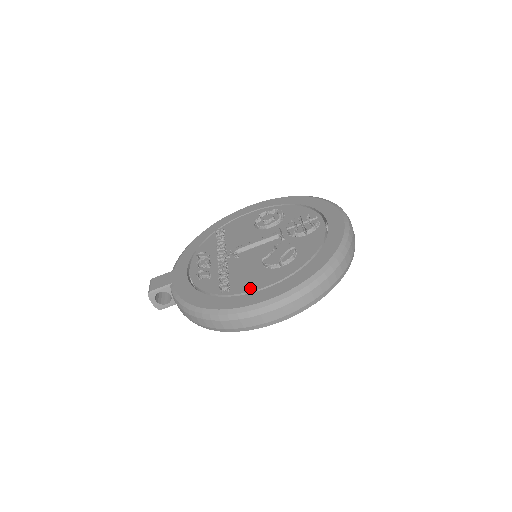
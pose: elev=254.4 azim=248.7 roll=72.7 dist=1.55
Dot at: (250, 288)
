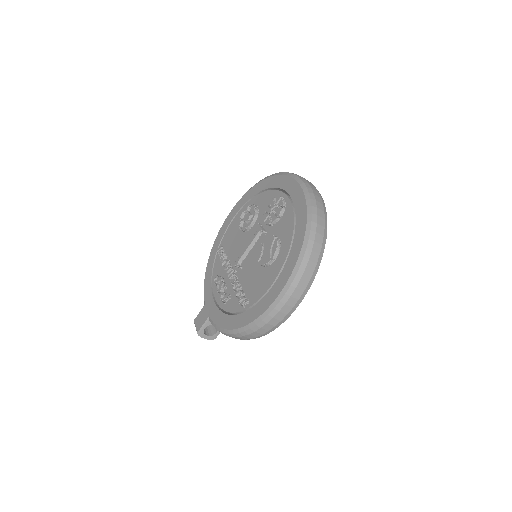
Dot at: (261, 293)
